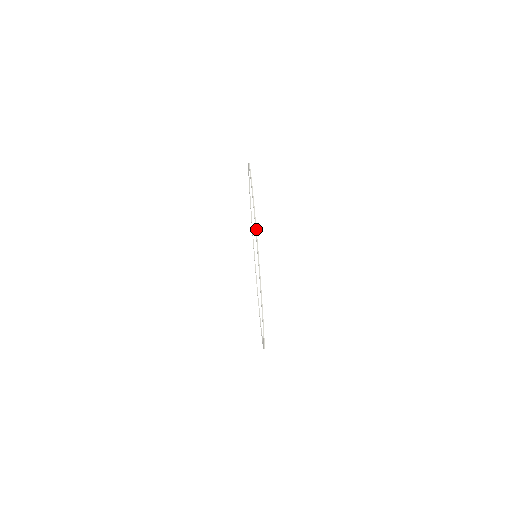
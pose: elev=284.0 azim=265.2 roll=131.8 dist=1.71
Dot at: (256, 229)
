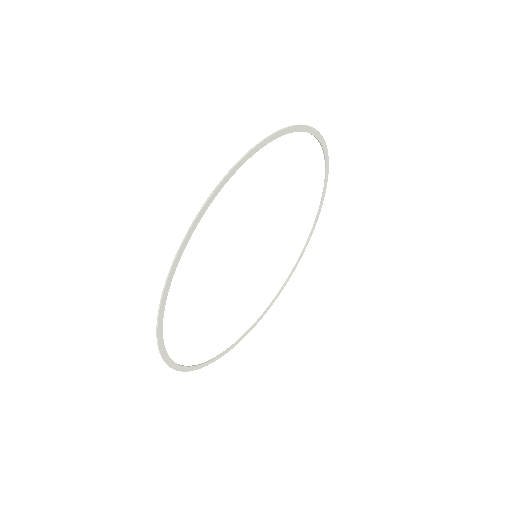
Dot at: (189, 230)
